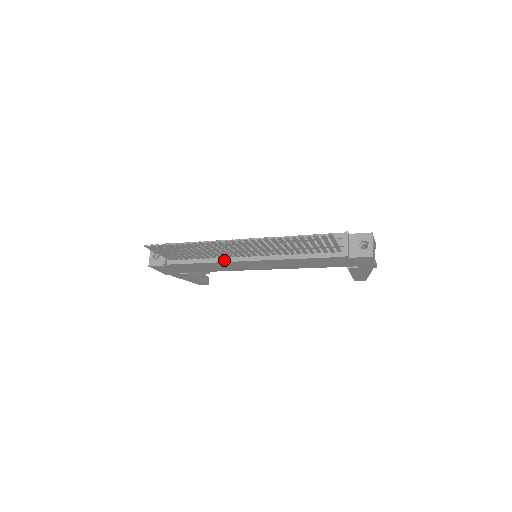
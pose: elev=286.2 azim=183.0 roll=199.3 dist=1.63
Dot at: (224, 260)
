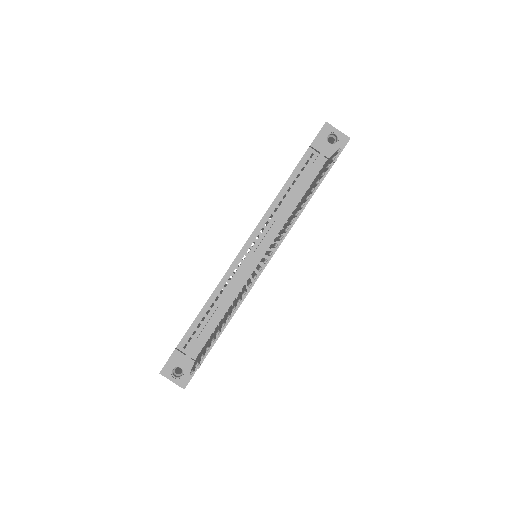
Dot at: (246, 292)
